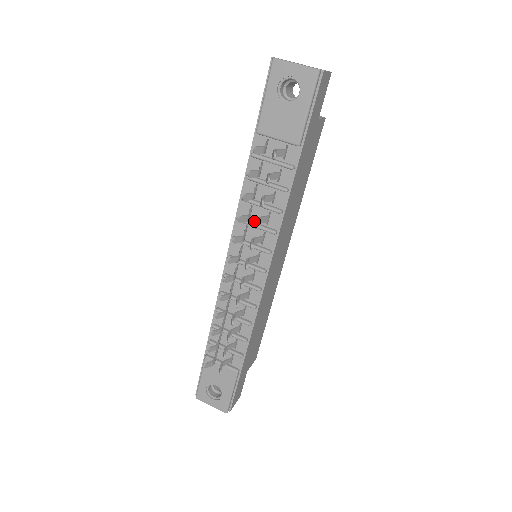
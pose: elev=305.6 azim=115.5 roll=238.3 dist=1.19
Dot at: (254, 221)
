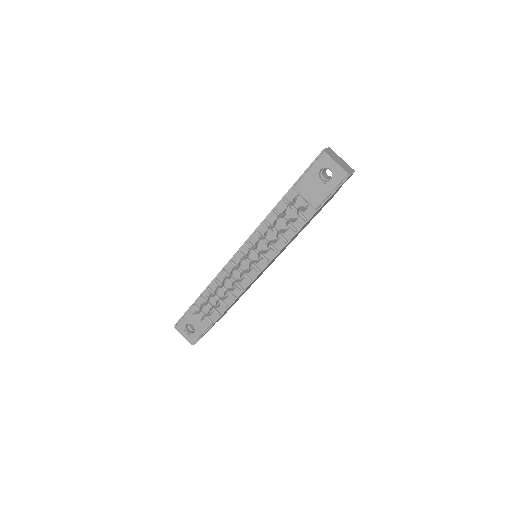
Dot at: (266, 238)
